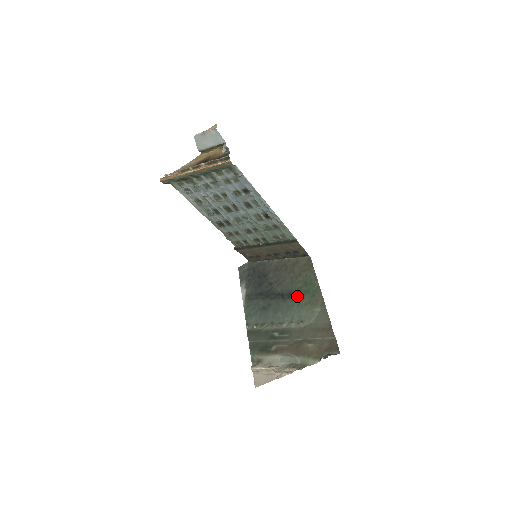
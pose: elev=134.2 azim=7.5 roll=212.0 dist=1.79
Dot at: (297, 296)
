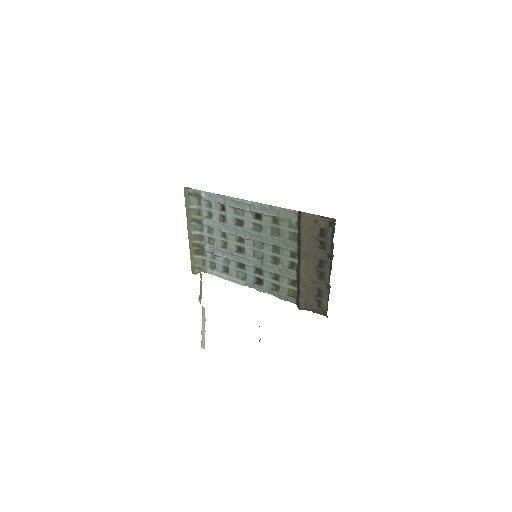
Dot at: occluded
